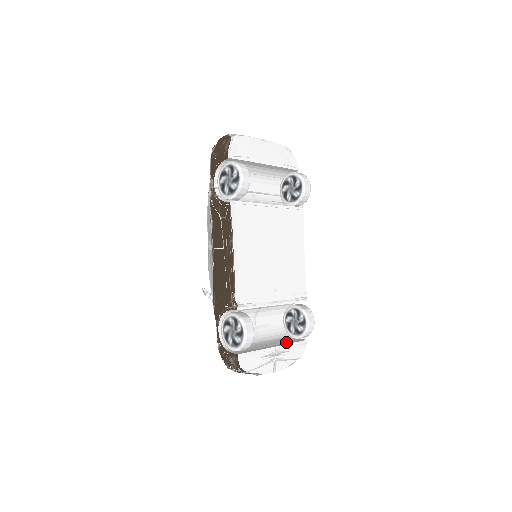
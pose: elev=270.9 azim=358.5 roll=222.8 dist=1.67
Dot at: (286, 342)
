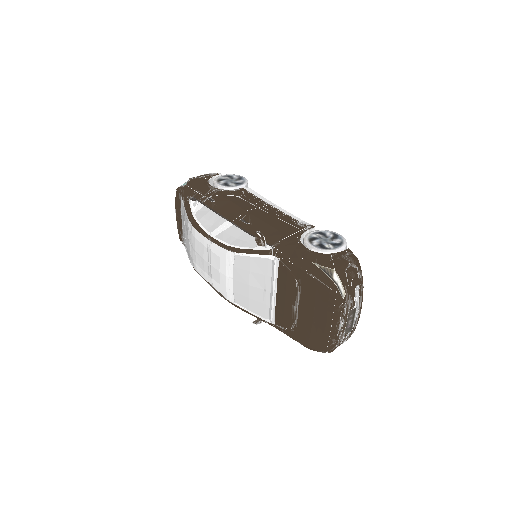
Dot at: occluded
